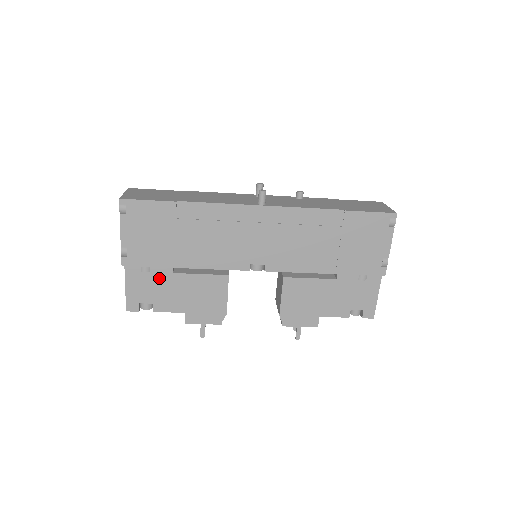
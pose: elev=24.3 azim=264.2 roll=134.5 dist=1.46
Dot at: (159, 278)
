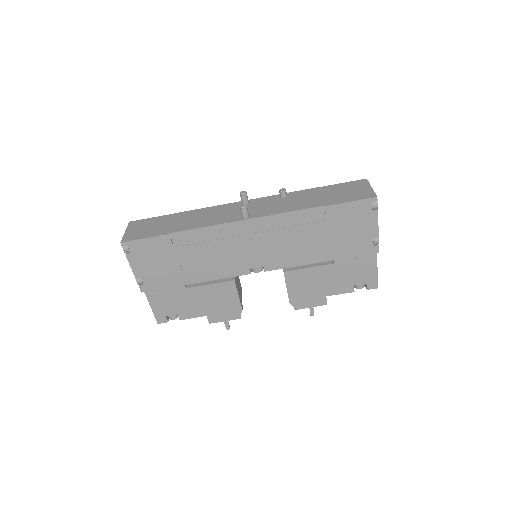
Dot at: (176, 294)
